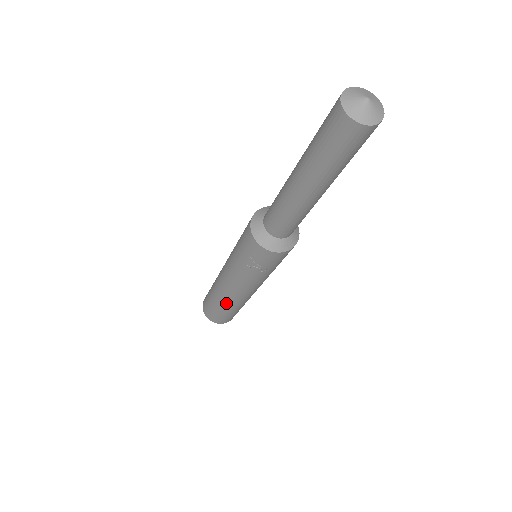
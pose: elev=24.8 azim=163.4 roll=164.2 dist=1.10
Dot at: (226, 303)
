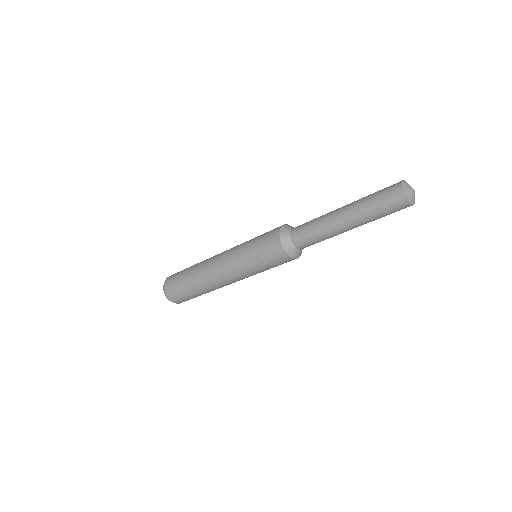
Dot at: (203, 284)
